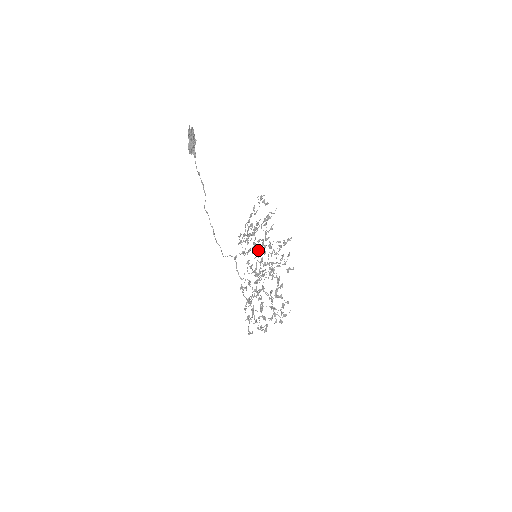
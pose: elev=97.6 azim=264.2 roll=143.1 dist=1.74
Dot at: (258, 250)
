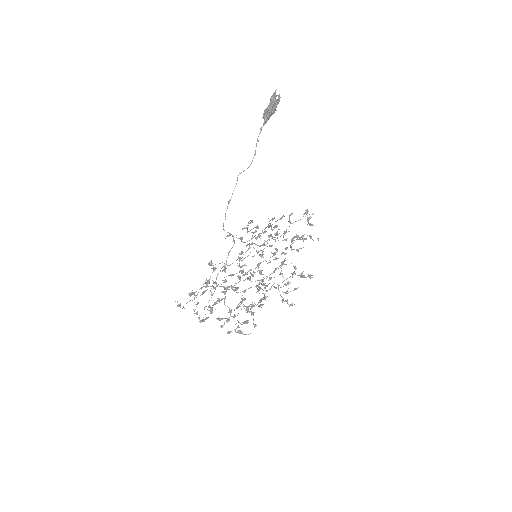
Dot at: occluded
